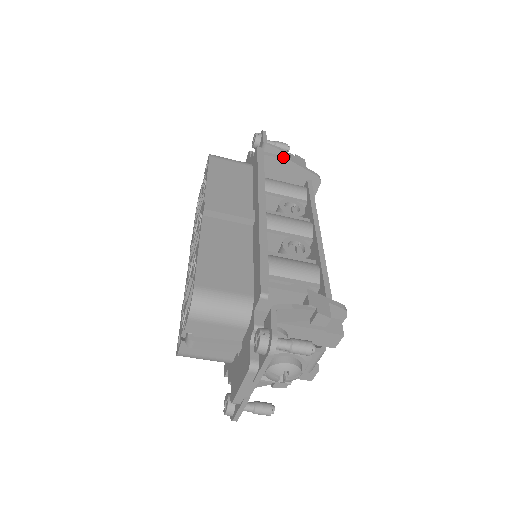
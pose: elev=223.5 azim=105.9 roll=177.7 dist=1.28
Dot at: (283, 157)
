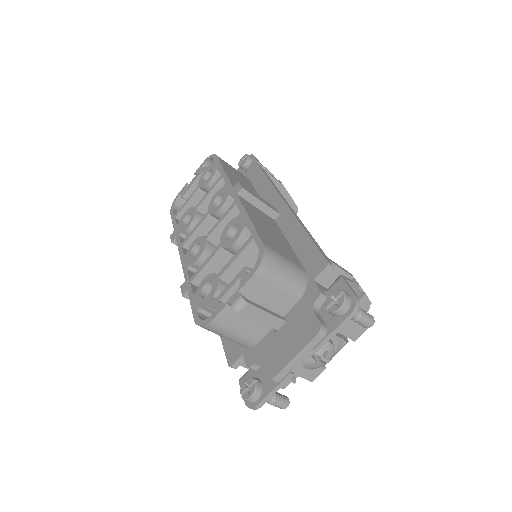
Dot at: occluded
